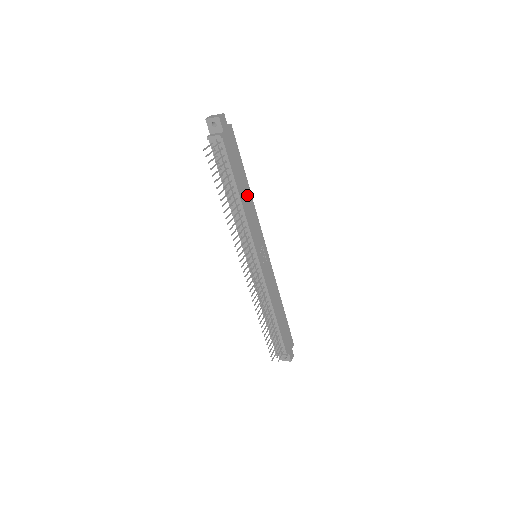
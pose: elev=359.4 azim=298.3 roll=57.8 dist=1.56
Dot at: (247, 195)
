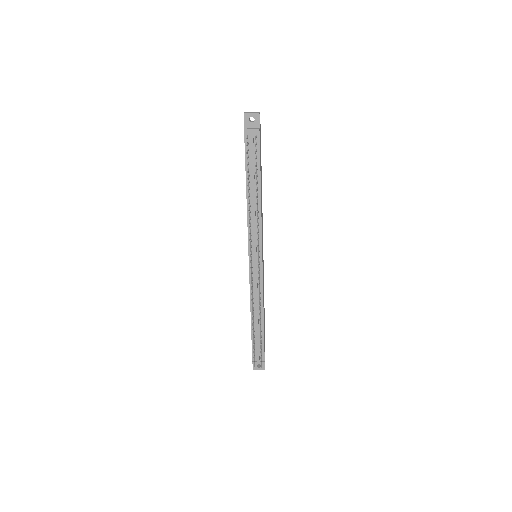
Dot at: (261, 194)
